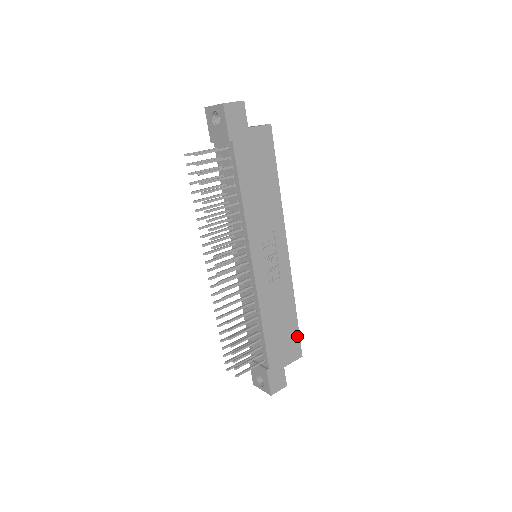
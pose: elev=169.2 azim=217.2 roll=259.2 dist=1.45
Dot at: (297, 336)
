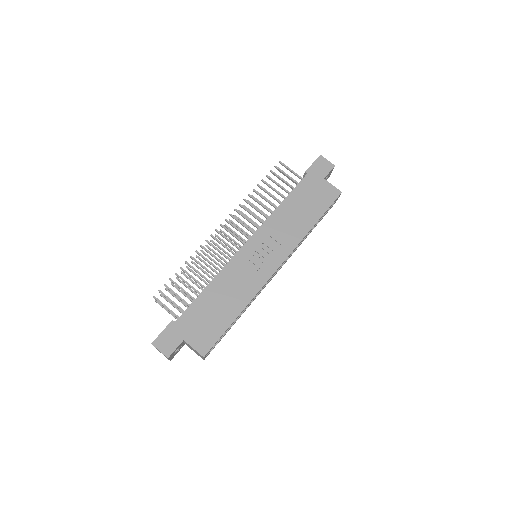
Dot at: (218, 335)
